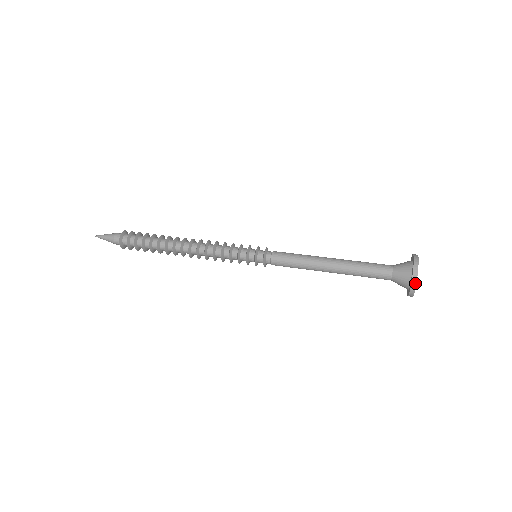
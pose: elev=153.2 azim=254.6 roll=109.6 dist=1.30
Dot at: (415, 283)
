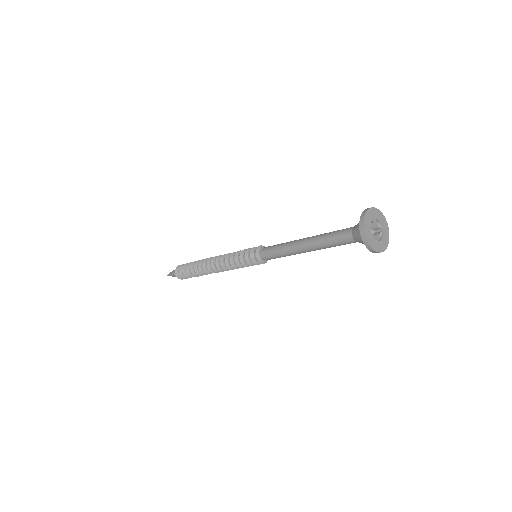
Dot at: (368, 245)
